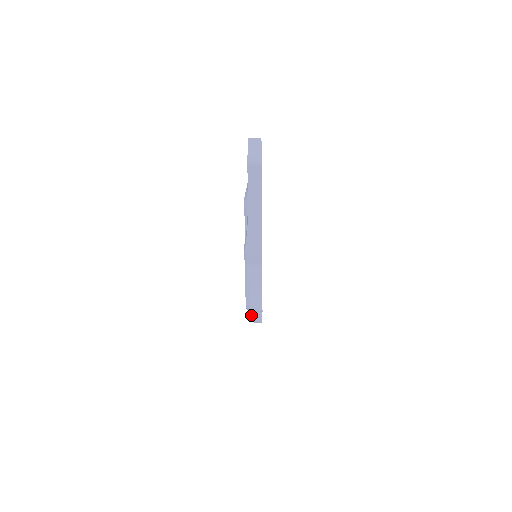
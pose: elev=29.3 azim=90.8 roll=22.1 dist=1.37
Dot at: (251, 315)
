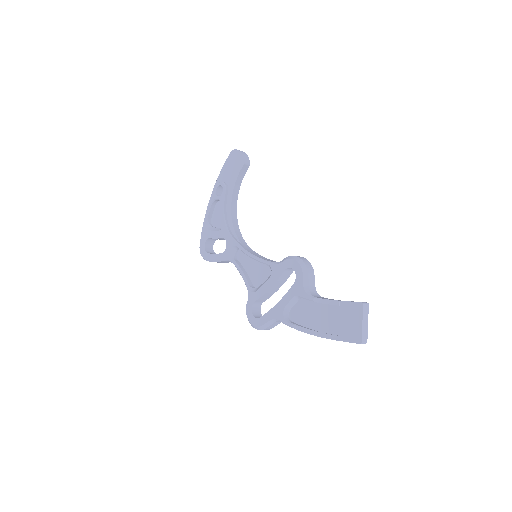
Dot at: (209, 261)
